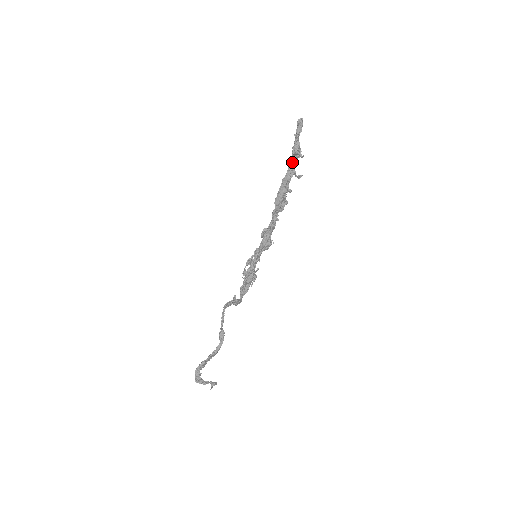
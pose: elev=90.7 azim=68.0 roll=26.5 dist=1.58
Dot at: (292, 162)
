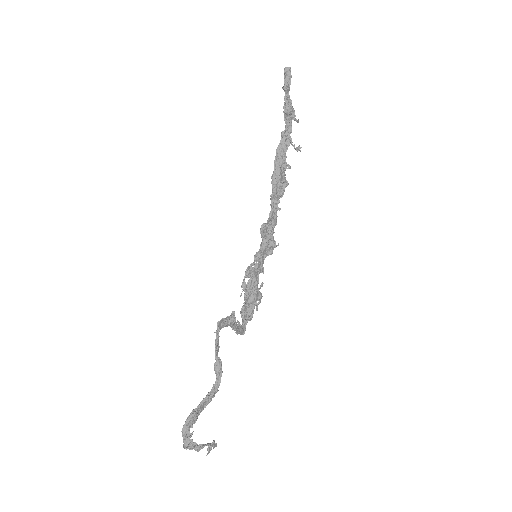
Dot at: (285, 126)
